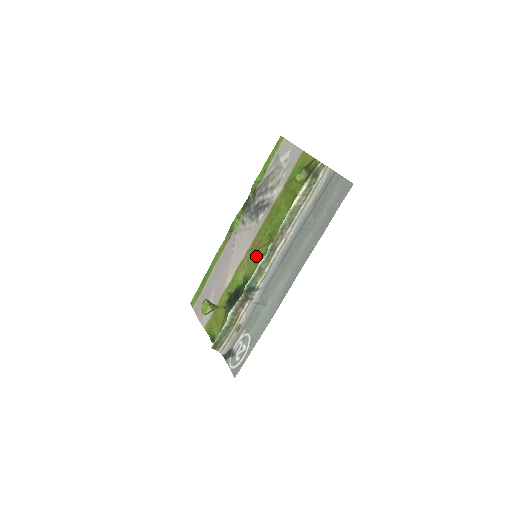
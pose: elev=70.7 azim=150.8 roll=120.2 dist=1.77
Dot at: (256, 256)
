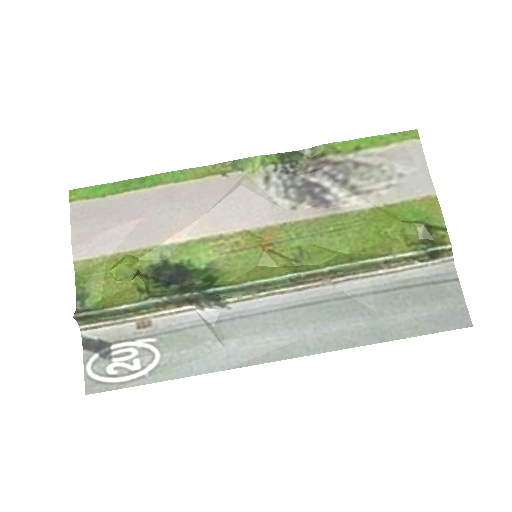
Dot at: (257, 257)
